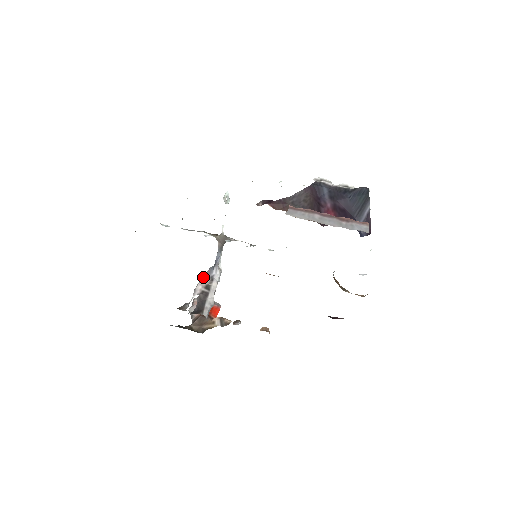
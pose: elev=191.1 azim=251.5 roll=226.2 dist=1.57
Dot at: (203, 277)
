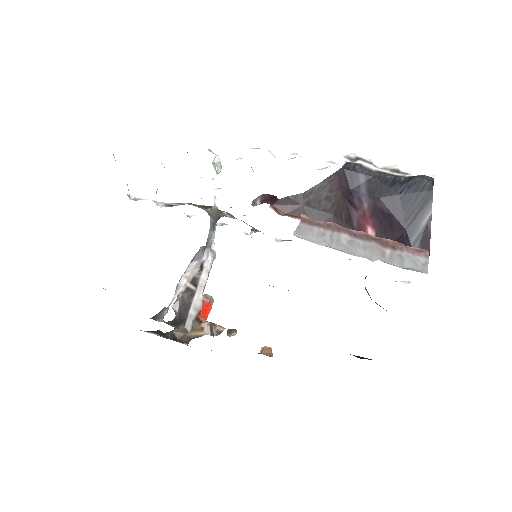
Dot at: (190, 264)
